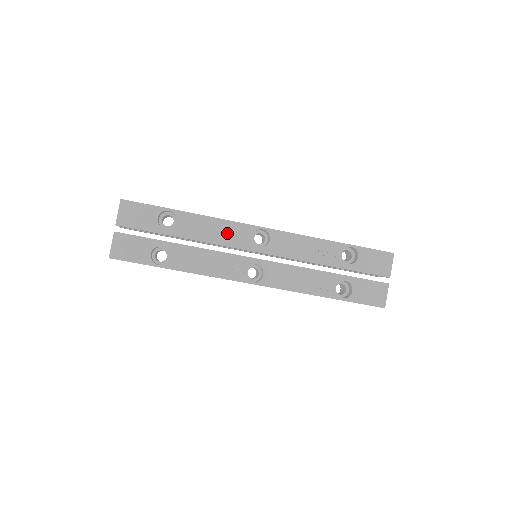
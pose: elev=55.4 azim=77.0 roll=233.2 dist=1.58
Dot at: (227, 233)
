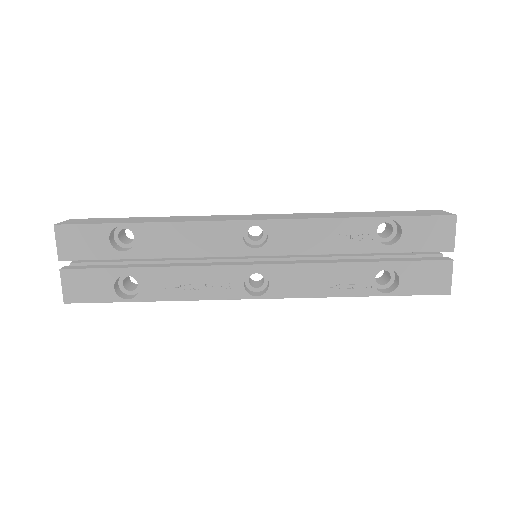
Dot at: (207, 239)
